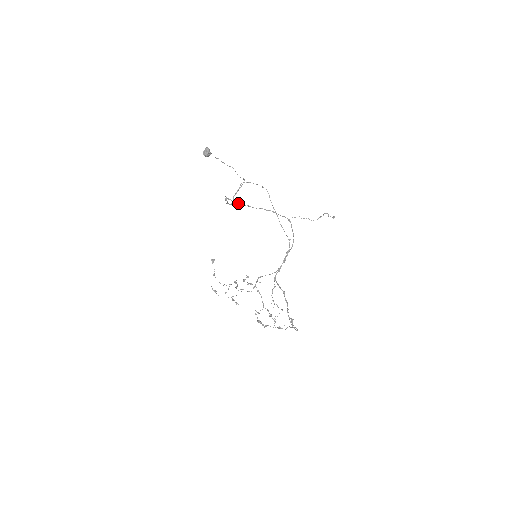
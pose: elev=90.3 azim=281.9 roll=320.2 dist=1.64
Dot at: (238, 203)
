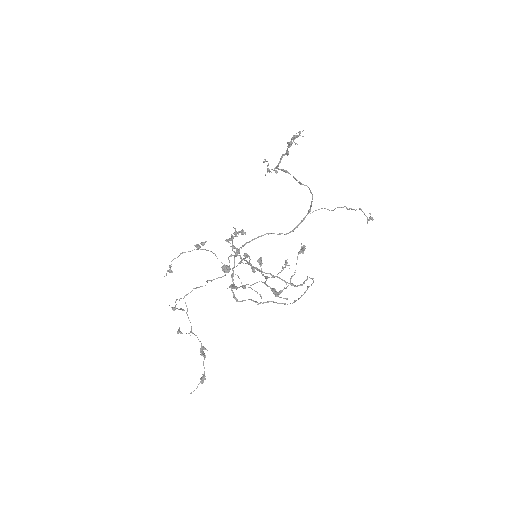
Dot at: (248, 242)
